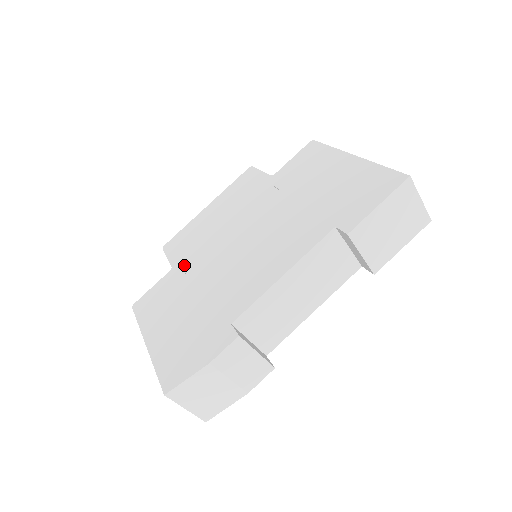
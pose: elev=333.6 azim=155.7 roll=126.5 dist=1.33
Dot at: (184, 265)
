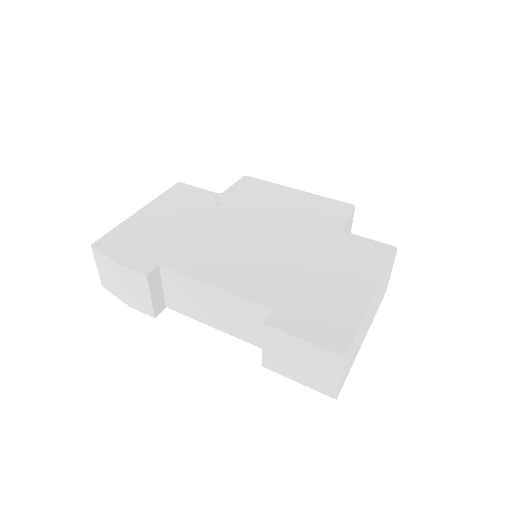
Dot at: (224, 202)
